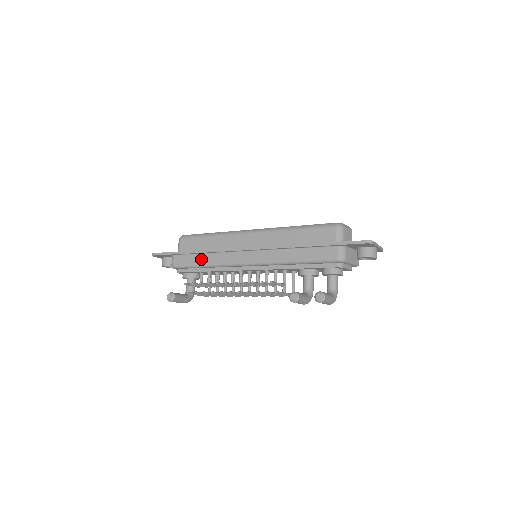
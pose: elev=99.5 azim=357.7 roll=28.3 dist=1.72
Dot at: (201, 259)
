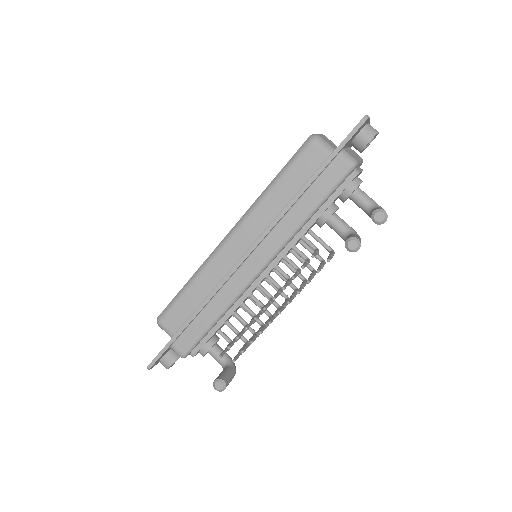
Dot at: (206, 317)
